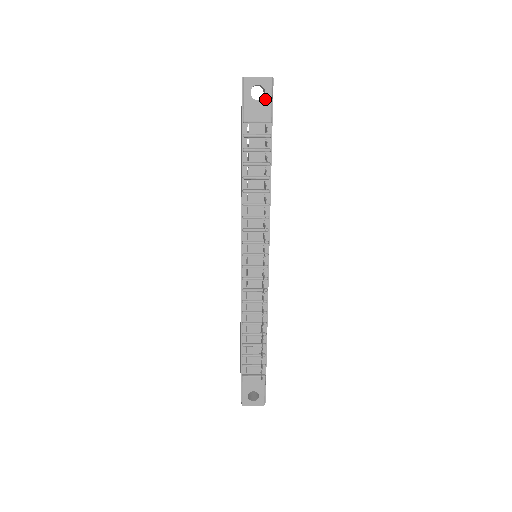
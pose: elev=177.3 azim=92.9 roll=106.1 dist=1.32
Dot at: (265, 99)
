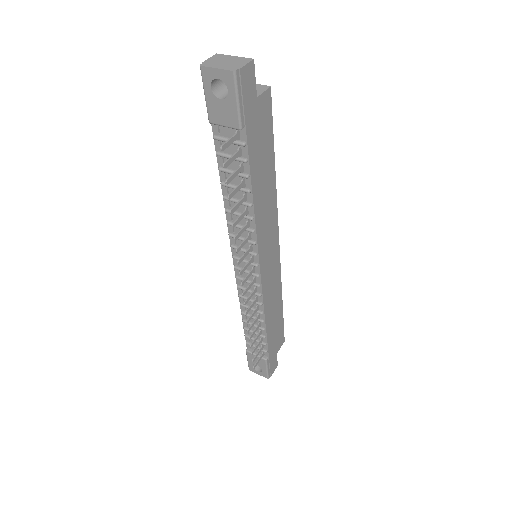
Dot at: (229, 99)
